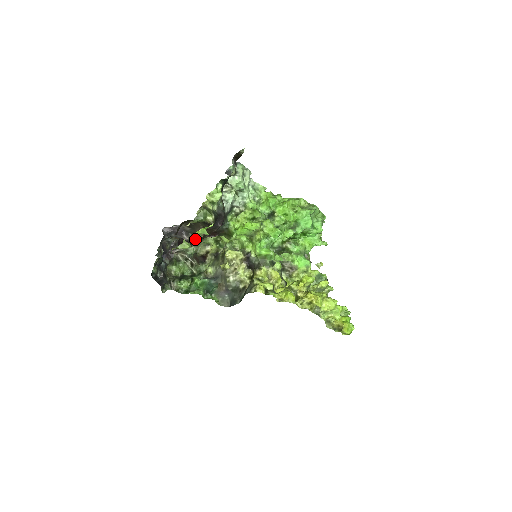
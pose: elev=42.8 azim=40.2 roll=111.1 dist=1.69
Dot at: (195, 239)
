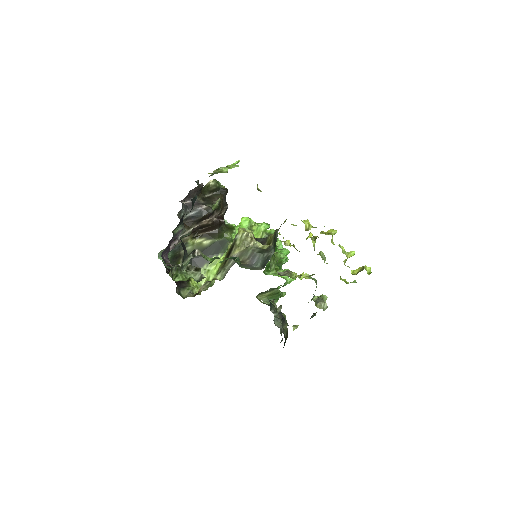
Dot at: (212, 208)
